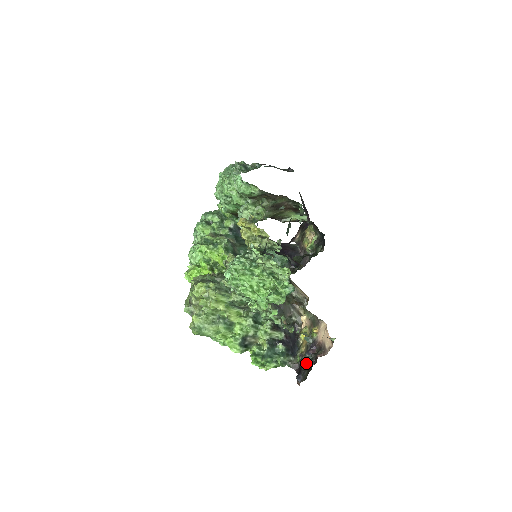
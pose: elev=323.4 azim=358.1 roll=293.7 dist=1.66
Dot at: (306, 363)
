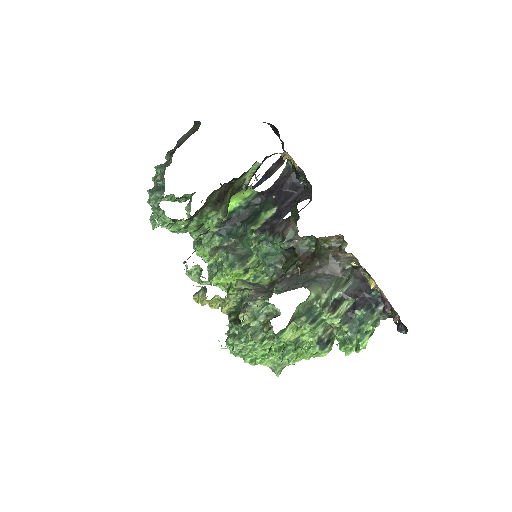
Dot at: occluded
